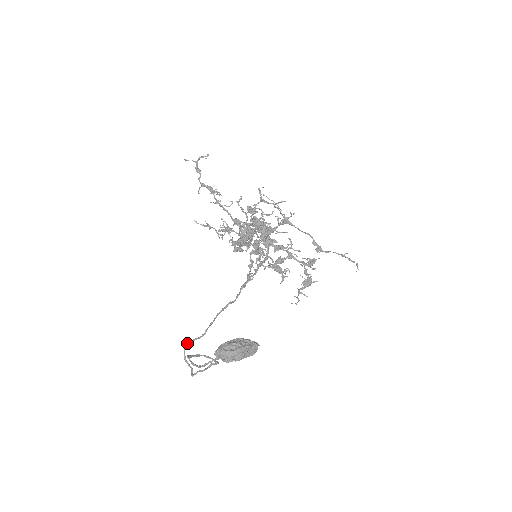
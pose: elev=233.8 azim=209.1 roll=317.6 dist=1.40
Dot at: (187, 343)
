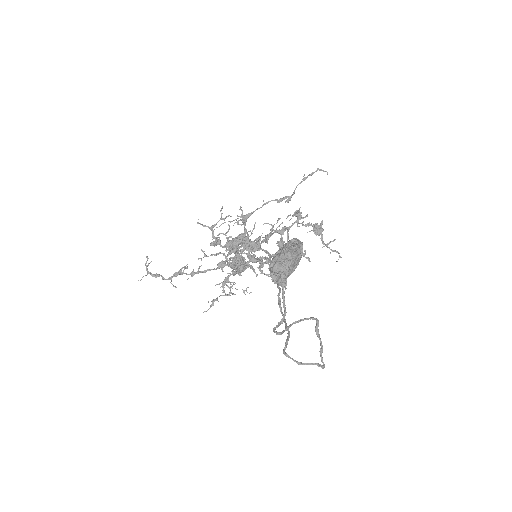
Dot at: (283, 350)
